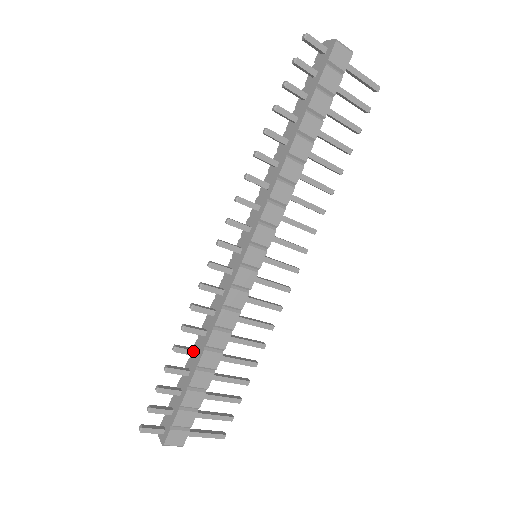
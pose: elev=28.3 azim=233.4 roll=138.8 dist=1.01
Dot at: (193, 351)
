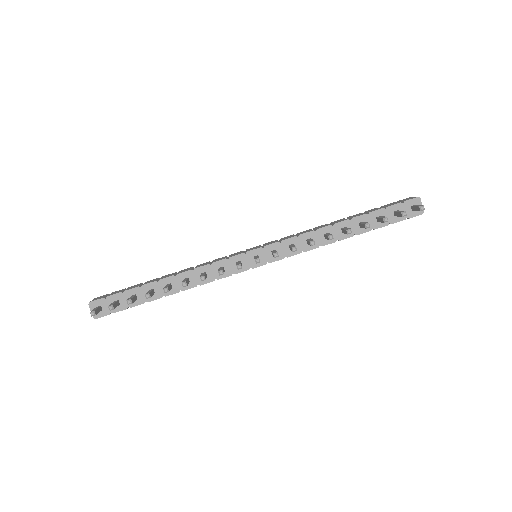
Dot at: (171, 288)
